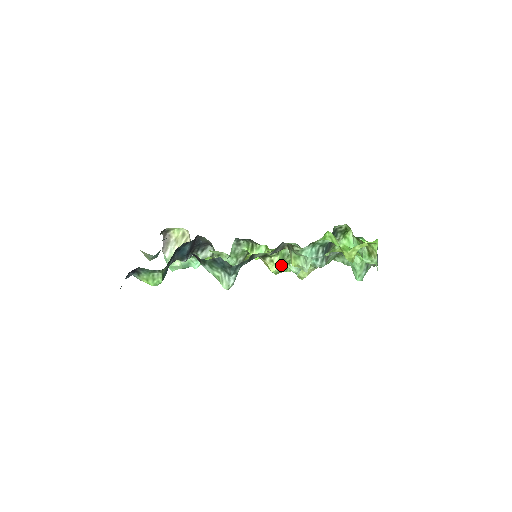
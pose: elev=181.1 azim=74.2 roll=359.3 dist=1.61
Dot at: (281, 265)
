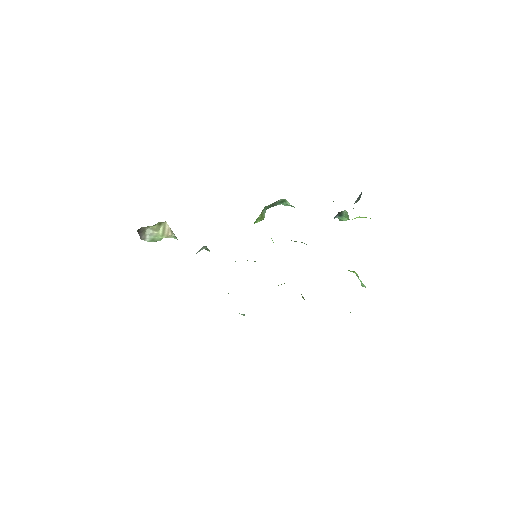
Dot at: occluded
